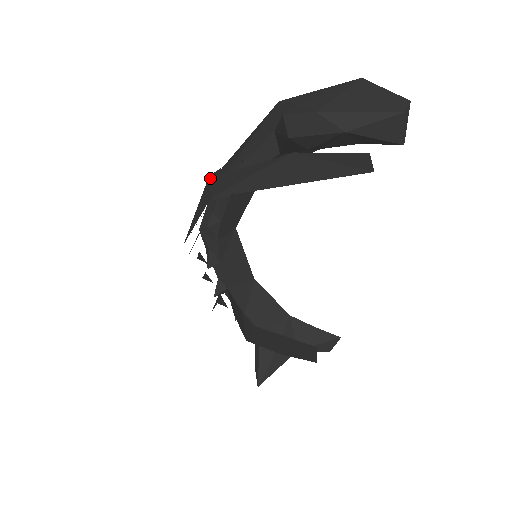
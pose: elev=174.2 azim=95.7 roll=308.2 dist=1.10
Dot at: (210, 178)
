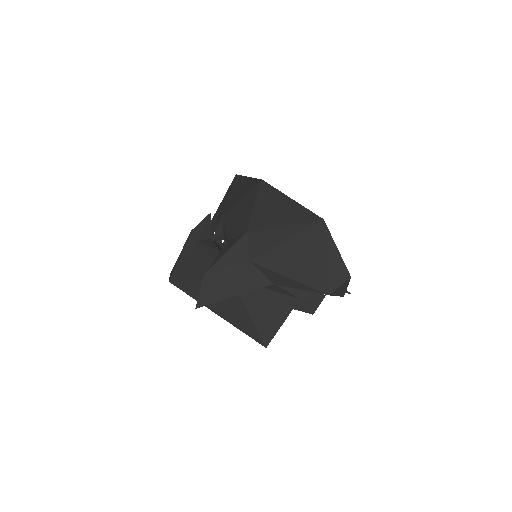
Dot at: (188, 239)
